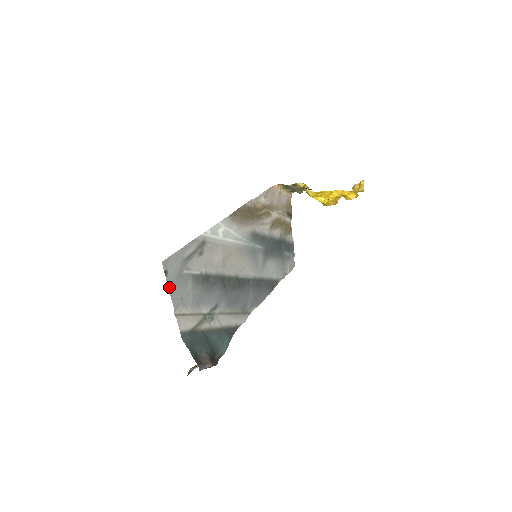
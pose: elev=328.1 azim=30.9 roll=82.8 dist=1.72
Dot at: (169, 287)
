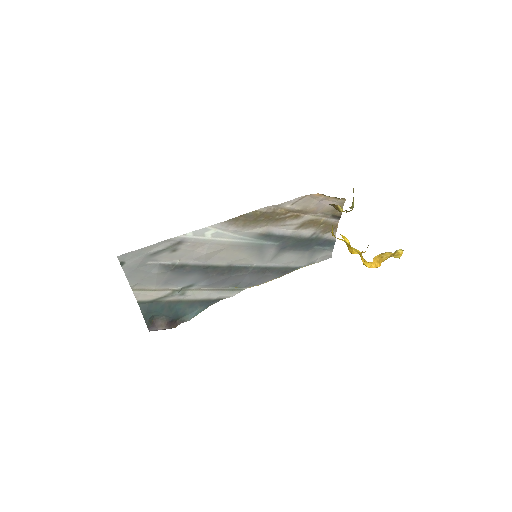
Dot at: (126, 273)
